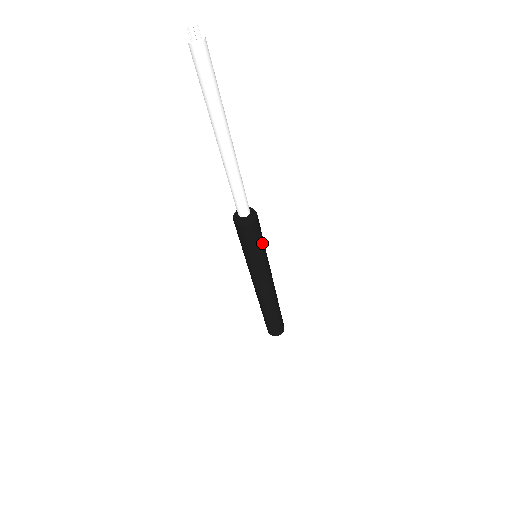
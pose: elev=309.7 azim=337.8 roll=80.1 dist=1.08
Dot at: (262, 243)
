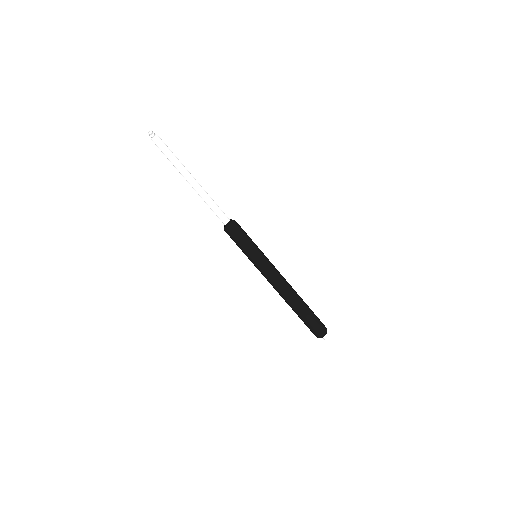
Dot at: (247, 243)
